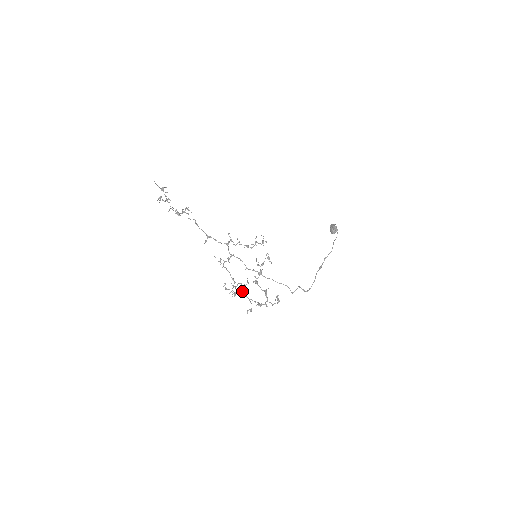
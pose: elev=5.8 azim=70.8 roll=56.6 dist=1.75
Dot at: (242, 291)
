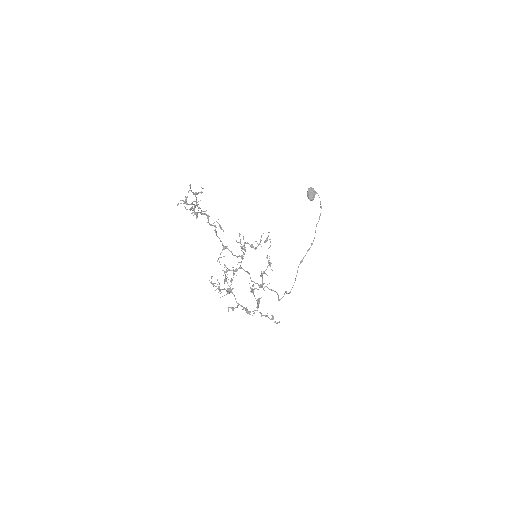
Dot at: (231, 292)
